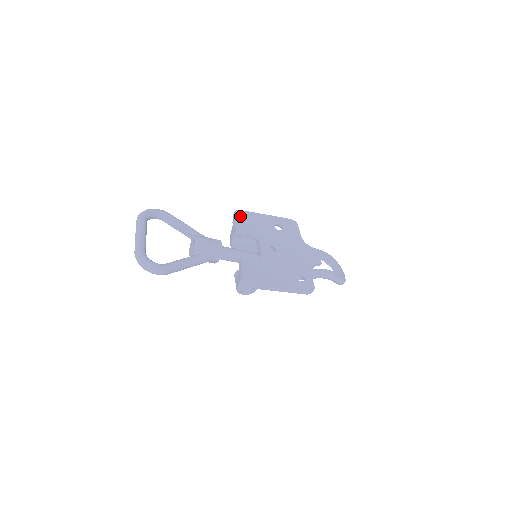
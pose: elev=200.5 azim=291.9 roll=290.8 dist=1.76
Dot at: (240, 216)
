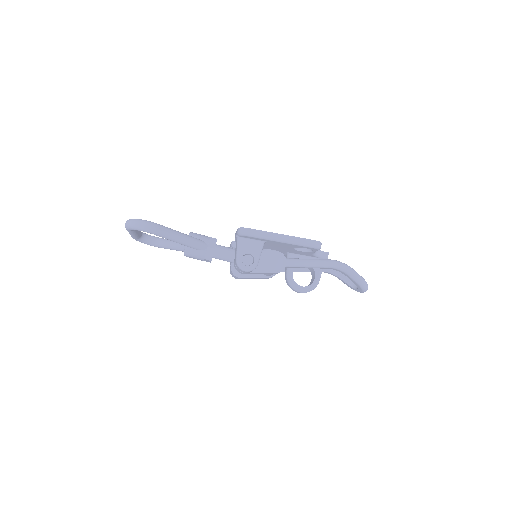
Dot at: occluded
